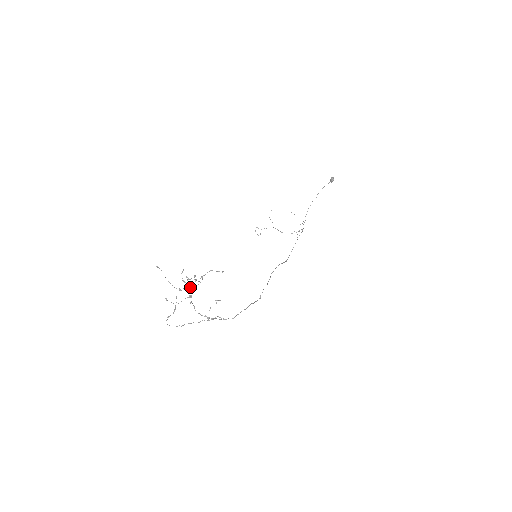
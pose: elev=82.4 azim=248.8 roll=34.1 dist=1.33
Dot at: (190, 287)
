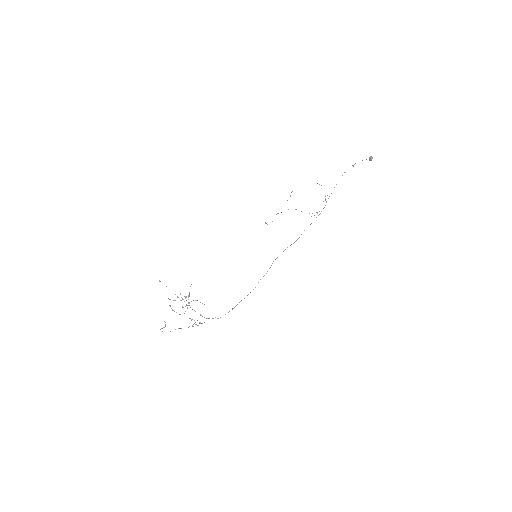
Dot at: occluded
